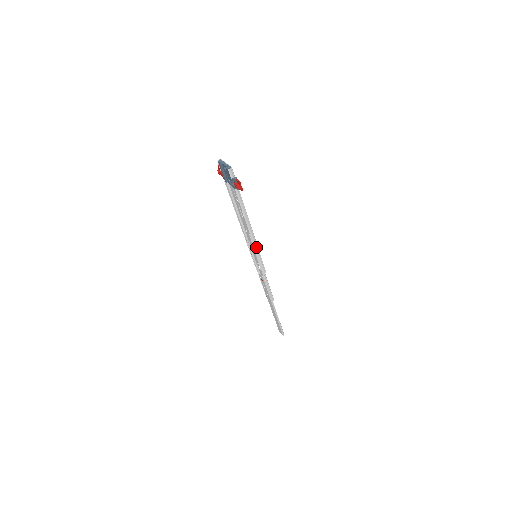
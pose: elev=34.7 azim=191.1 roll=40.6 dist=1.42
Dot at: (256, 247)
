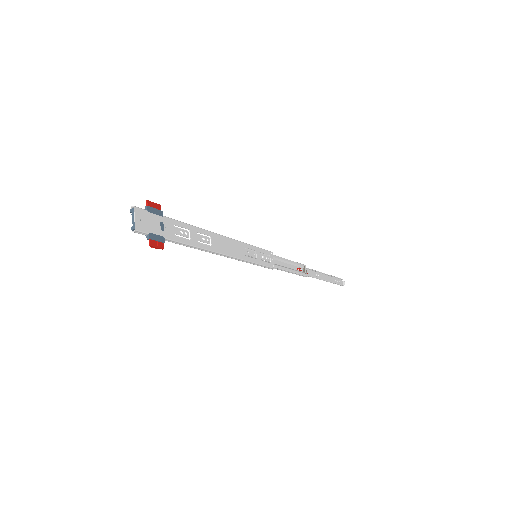
Dot at: (240, 260)
